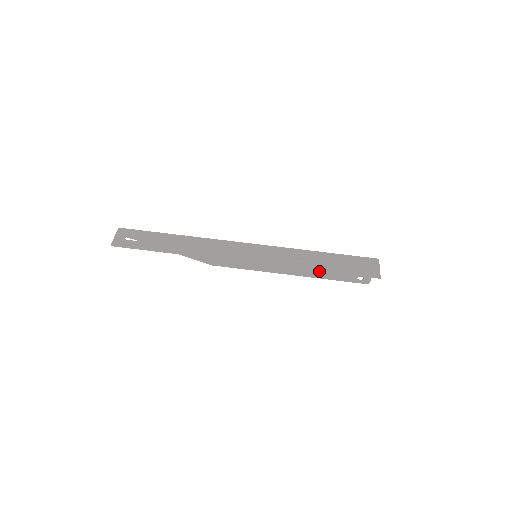
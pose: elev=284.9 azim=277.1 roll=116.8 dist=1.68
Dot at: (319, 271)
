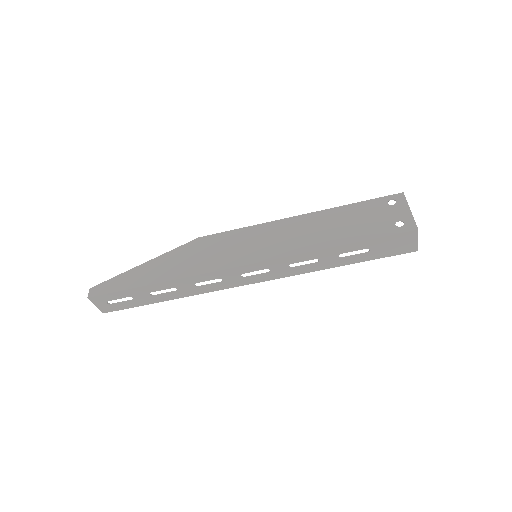
Dot at: (336, 219)
